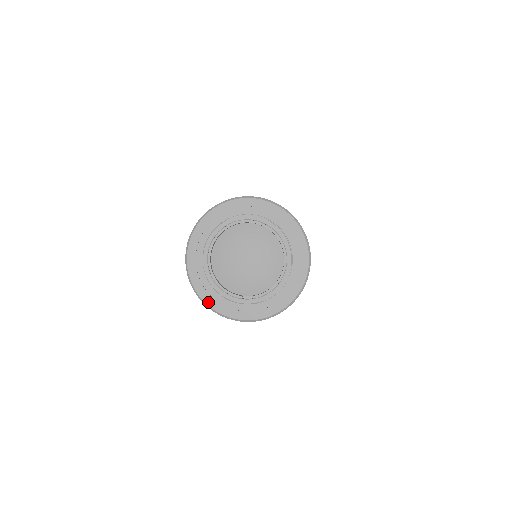
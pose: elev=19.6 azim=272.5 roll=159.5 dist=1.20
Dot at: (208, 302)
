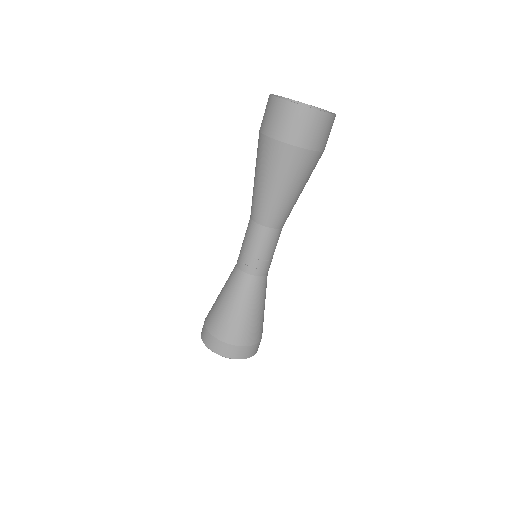
Dot at: occluded
